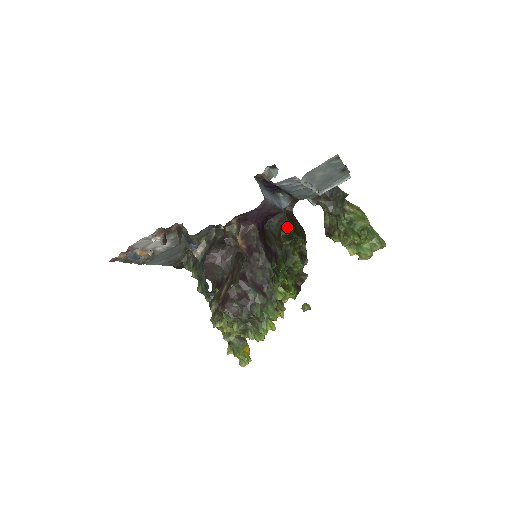
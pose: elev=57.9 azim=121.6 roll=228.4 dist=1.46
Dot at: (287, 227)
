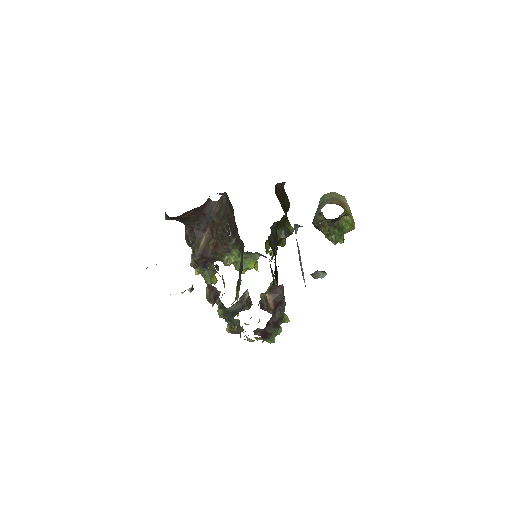
Dot at: (283, 220)
